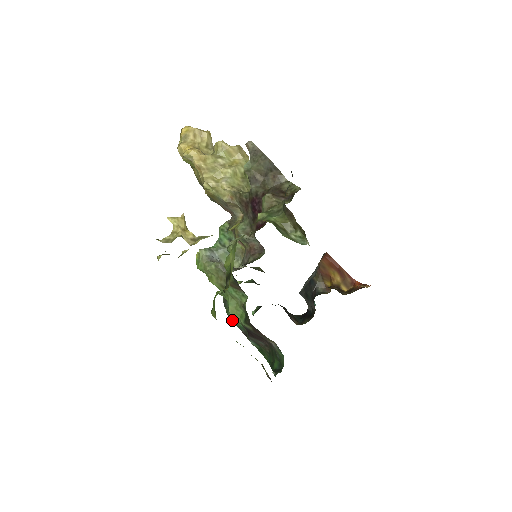
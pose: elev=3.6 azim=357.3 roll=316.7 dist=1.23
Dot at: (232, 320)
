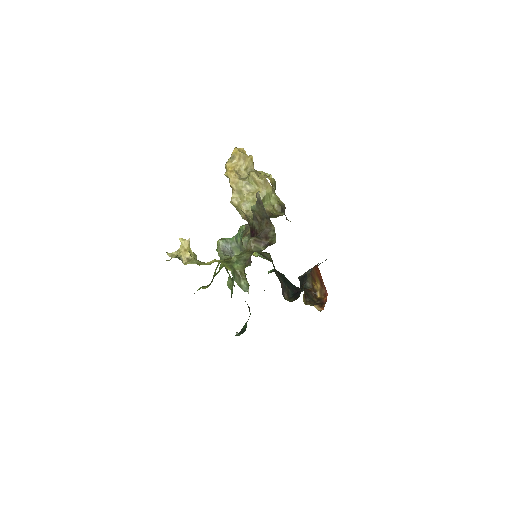
Dot at: occluded
